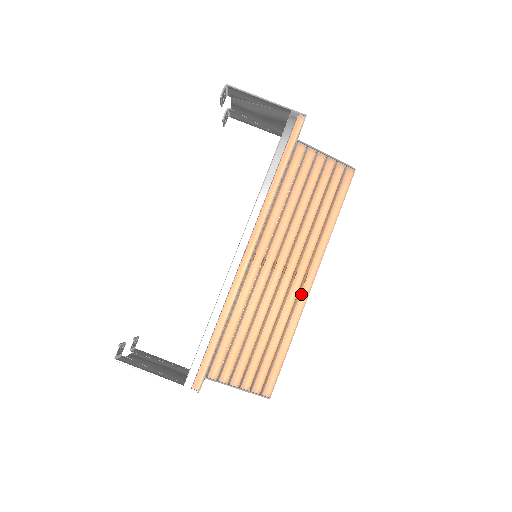
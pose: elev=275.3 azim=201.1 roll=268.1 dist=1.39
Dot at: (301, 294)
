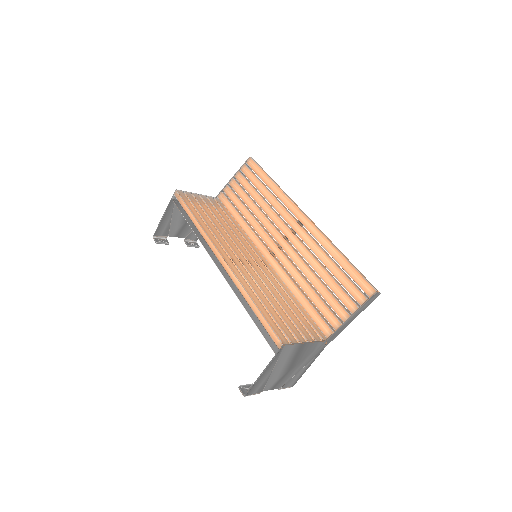
Dot at: (307, 229)
